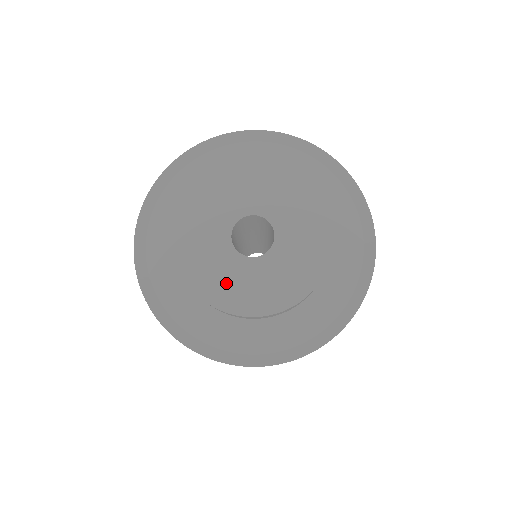
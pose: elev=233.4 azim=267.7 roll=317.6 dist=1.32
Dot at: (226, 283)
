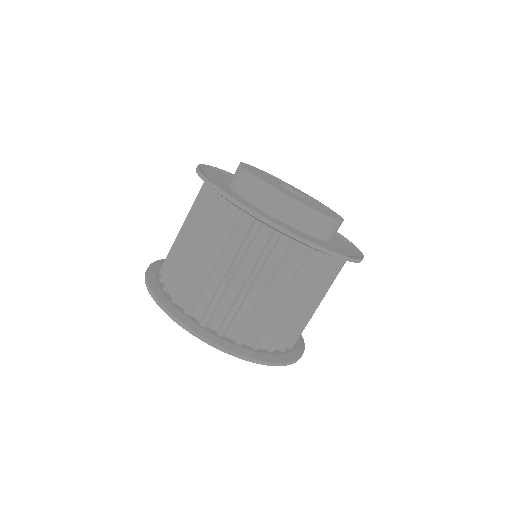
Dot at: (267, 180)
